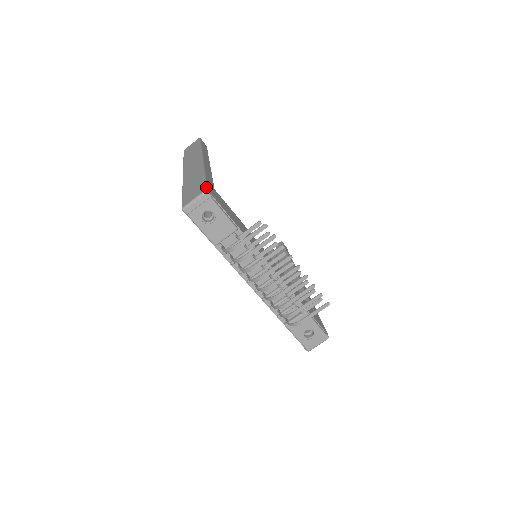
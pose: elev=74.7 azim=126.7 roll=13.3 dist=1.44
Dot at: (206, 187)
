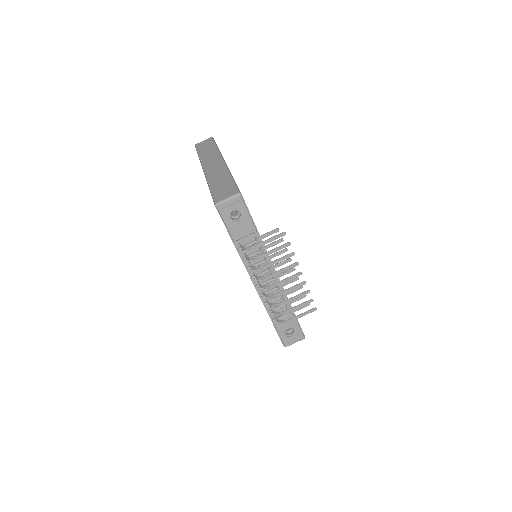
Dot at: occluded
